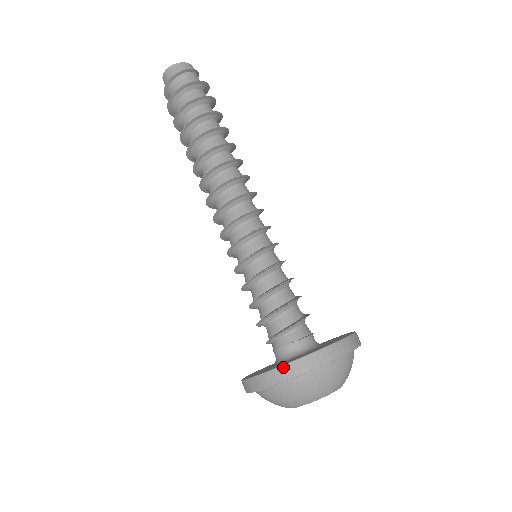
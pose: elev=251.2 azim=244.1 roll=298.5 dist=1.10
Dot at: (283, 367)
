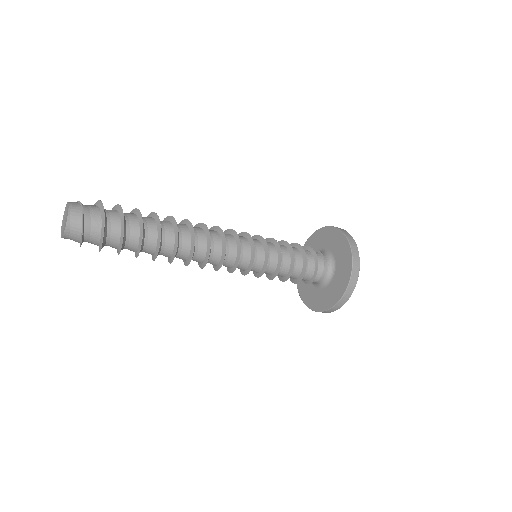
Dot at: (351, 279)
